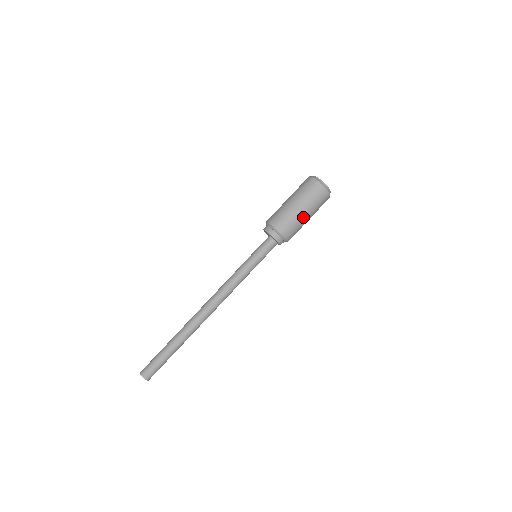
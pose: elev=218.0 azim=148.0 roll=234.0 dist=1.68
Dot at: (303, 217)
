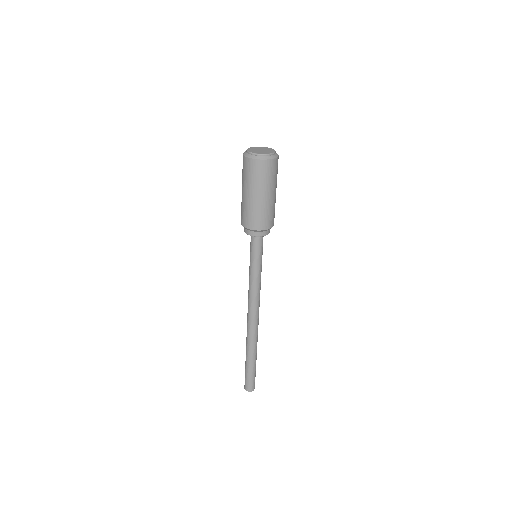
Dot at: (258, 201)
